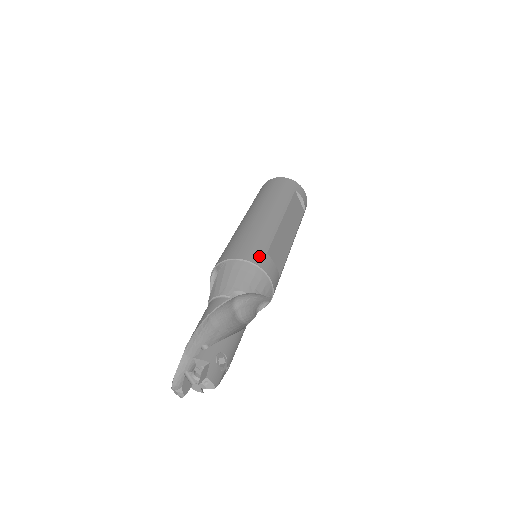
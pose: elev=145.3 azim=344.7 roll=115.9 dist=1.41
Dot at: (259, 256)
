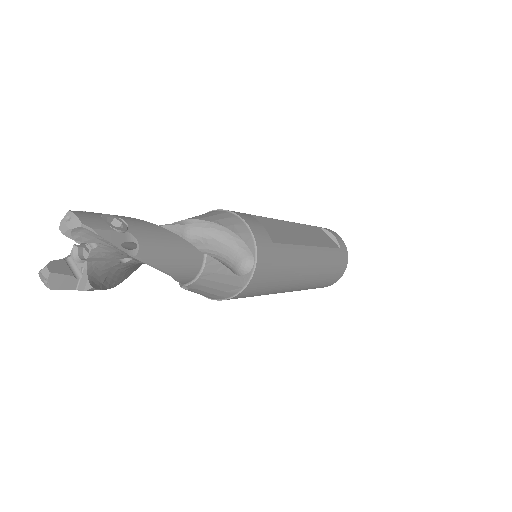
Dot at: occluded
